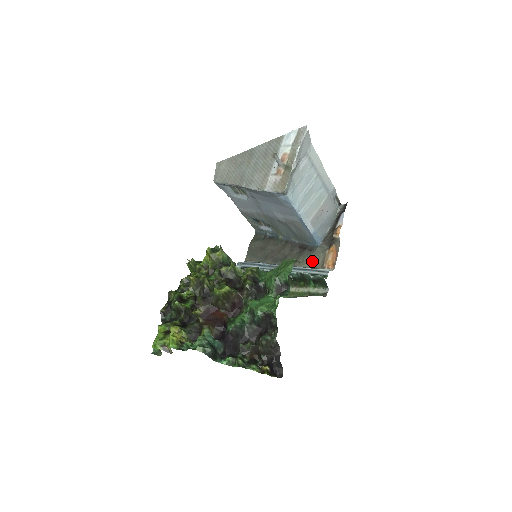
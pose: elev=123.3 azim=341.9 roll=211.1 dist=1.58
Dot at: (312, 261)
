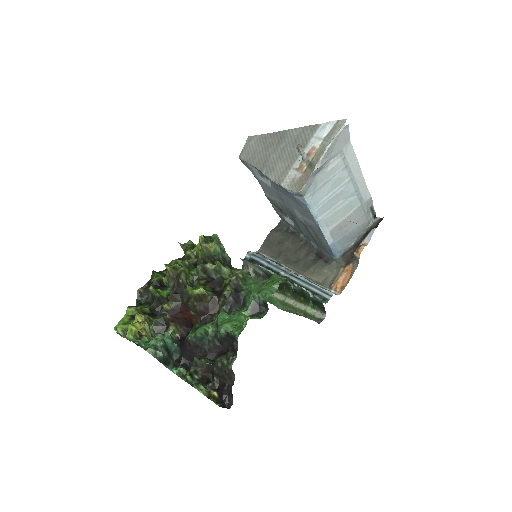
Dot at: (323, 275)
